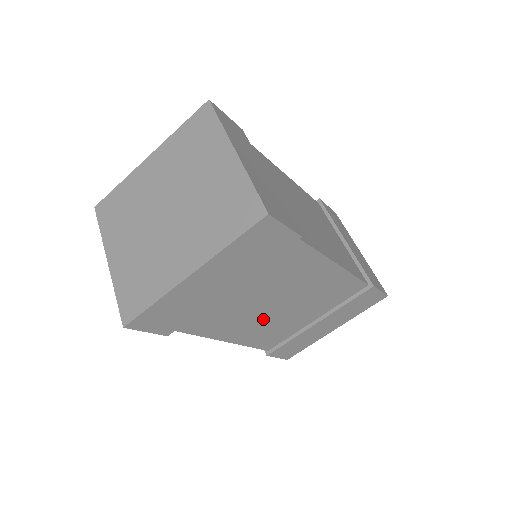
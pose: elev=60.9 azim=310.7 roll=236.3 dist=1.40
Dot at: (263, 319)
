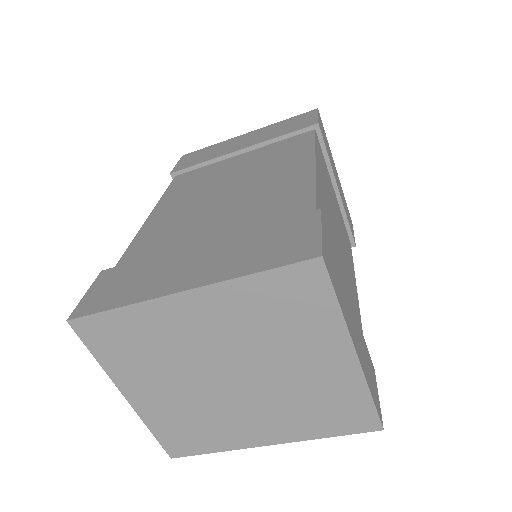
Dot at: occluded
